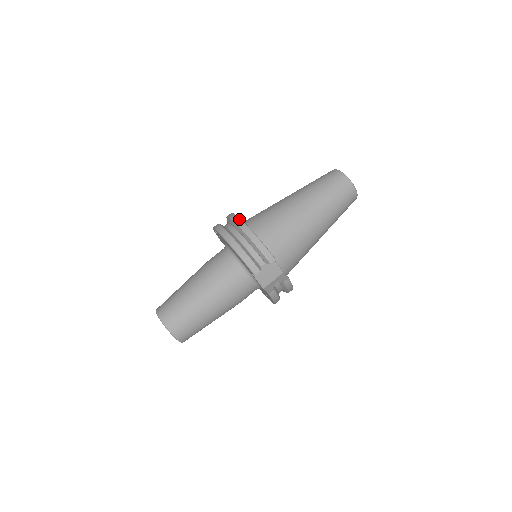
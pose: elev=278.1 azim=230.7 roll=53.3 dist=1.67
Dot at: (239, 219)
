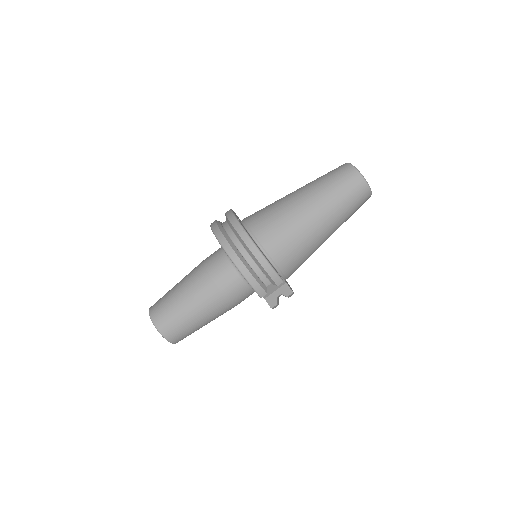
Dot at: (246, 234)
